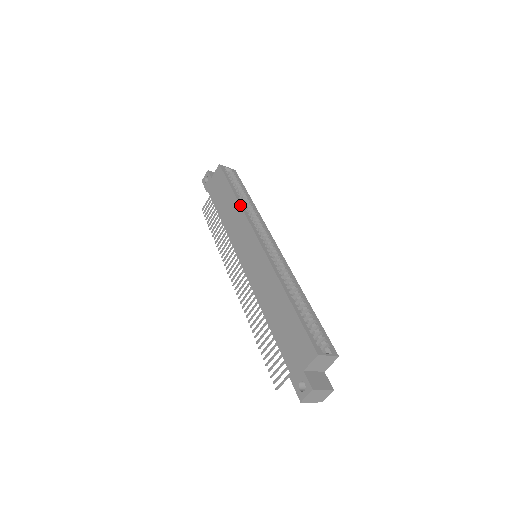
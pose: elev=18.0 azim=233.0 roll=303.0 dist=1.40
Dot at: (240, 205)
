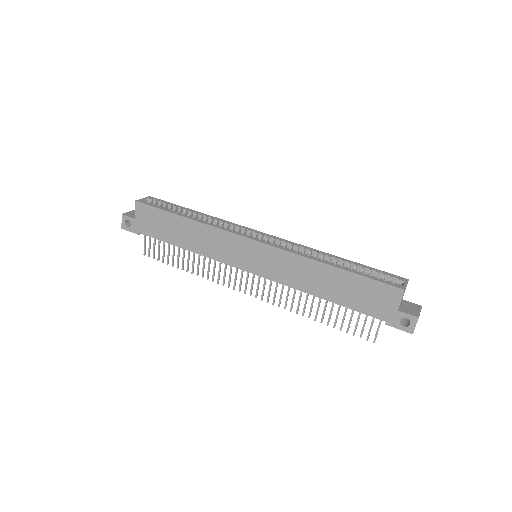
Dot at: (203, 223)
